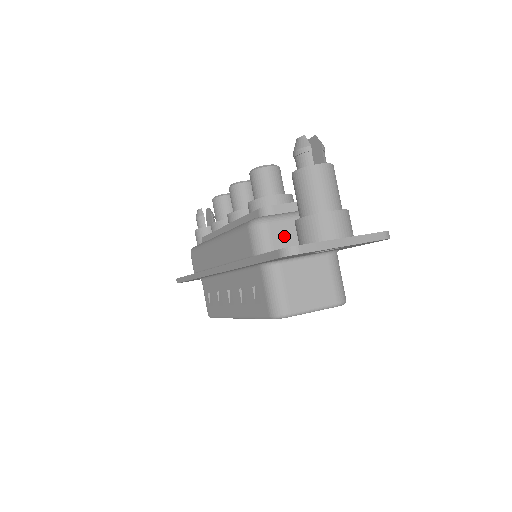
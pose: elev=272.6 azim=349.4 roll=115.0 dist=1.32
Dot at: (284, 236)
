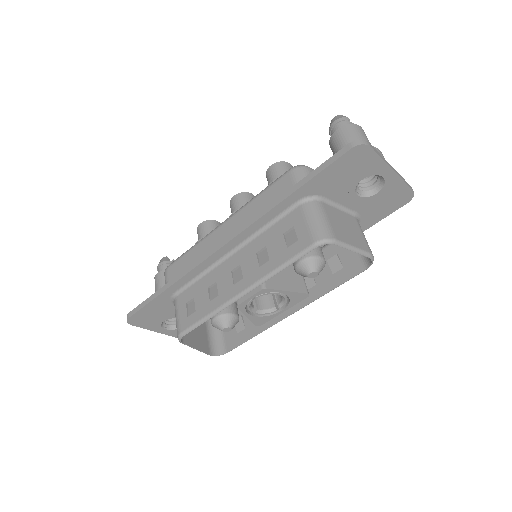
Dot at: occluded
